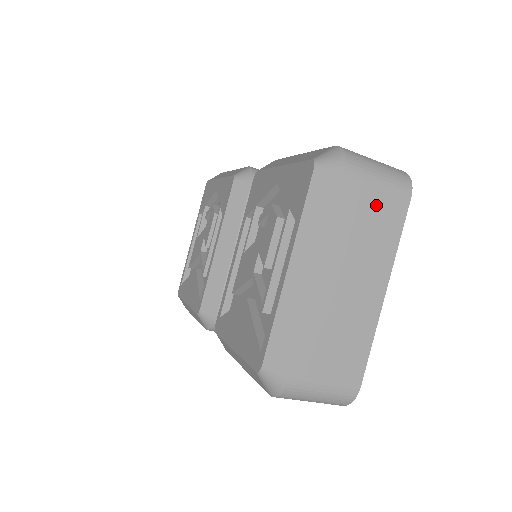
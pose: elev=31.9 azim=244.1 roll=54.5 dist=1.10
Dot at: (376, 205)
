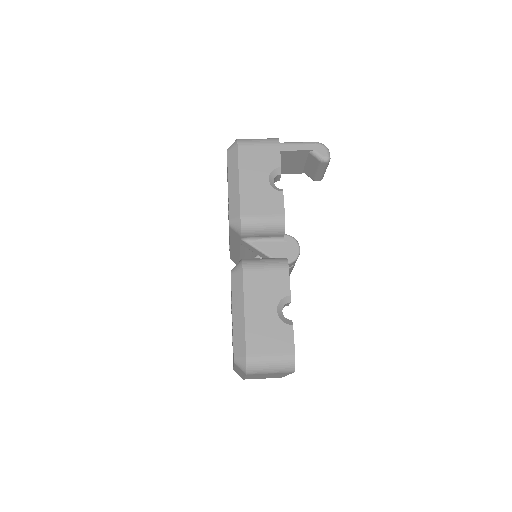
Dot at: occluded
